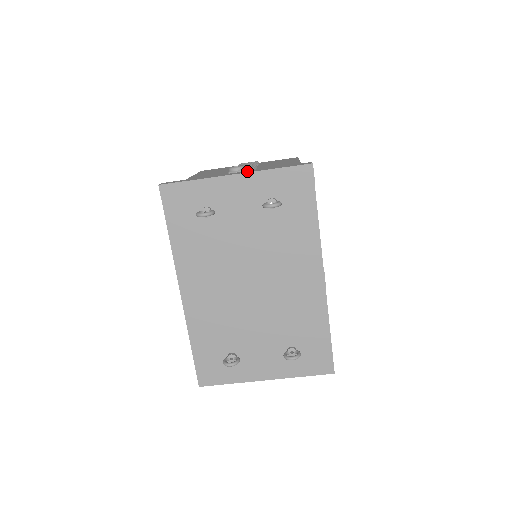
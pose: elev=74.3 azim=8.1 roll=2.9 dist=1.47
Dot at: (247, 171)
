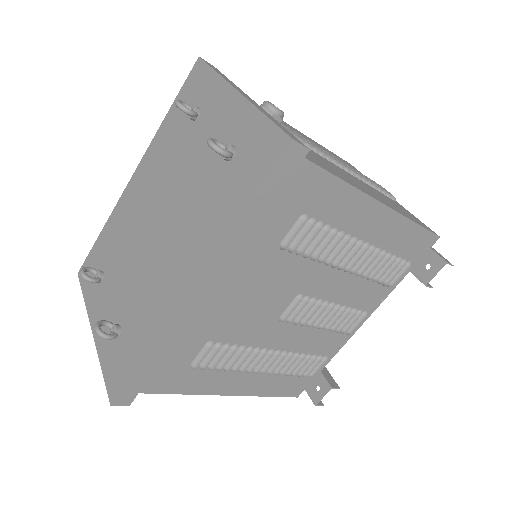
Dot at: occluded
